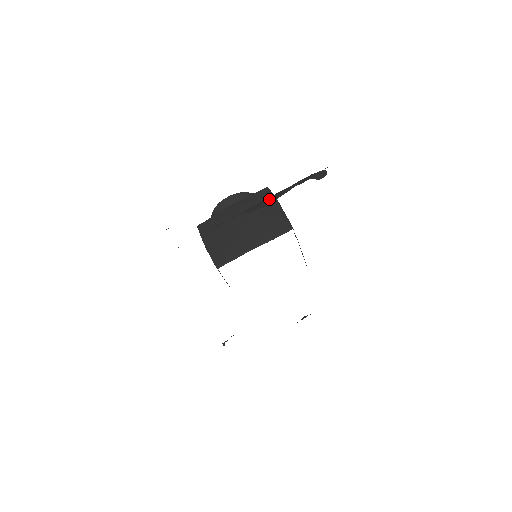
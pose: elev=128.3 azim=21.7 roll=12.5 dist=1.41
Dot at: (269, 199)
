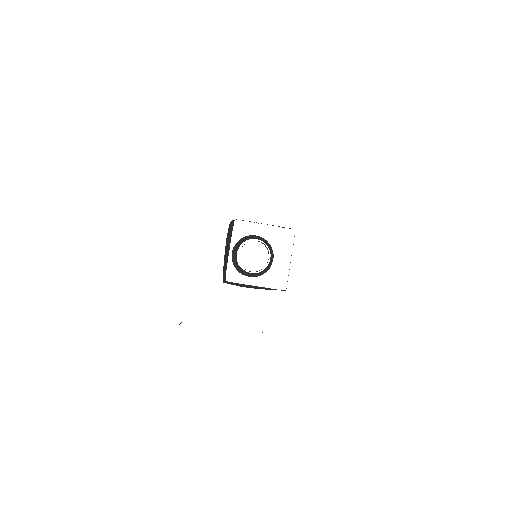
Dot at: occluded
